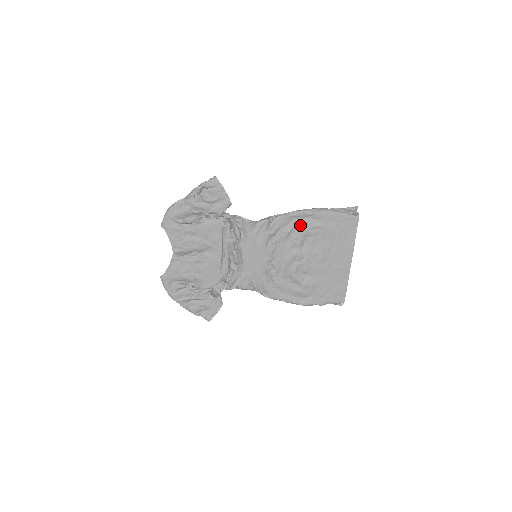
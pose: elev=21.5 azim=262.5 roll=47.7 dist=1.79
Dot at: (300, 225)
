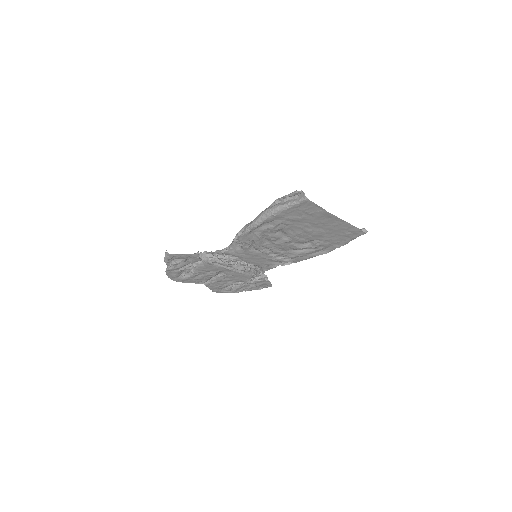
Dot at: (263, 232)
